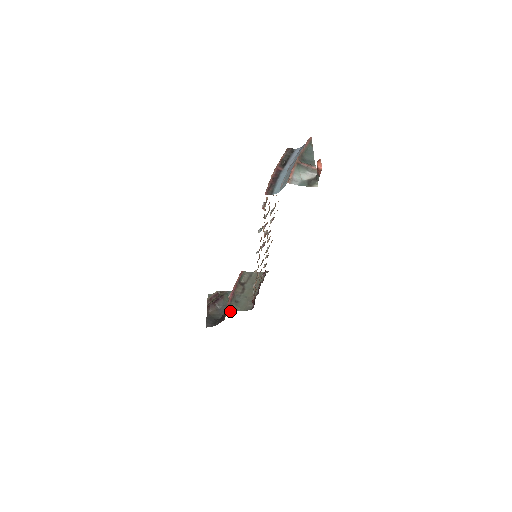
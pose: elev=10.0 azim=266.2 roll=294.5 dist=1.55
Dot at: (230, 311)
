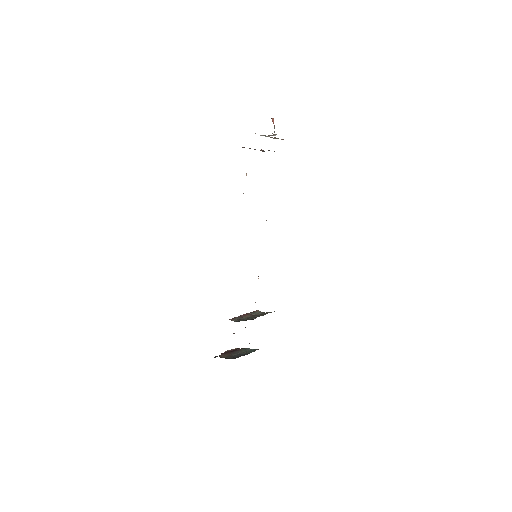
Dot at: occluded
